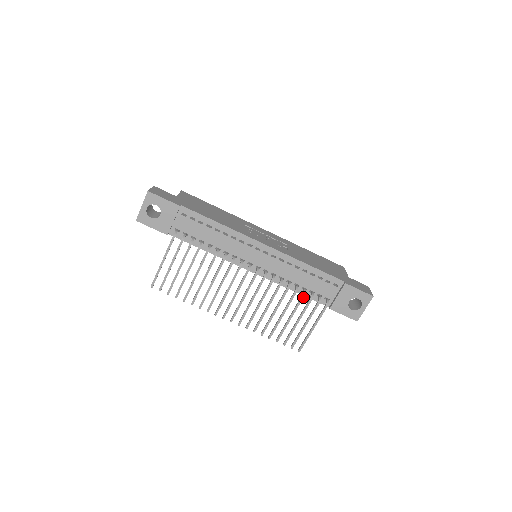
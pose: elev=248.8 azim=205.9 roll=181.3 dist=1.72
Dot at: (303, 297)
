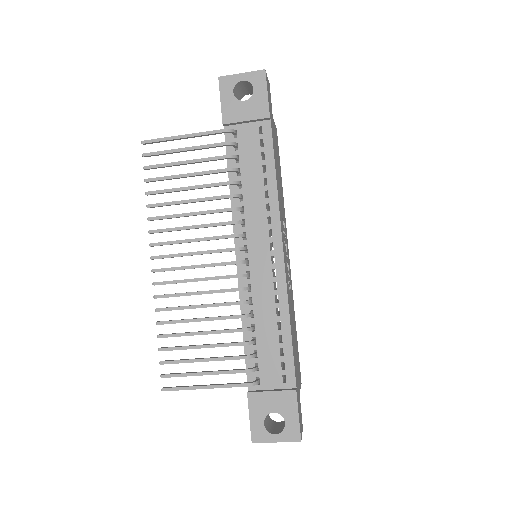
Dot at: (244, 344)
